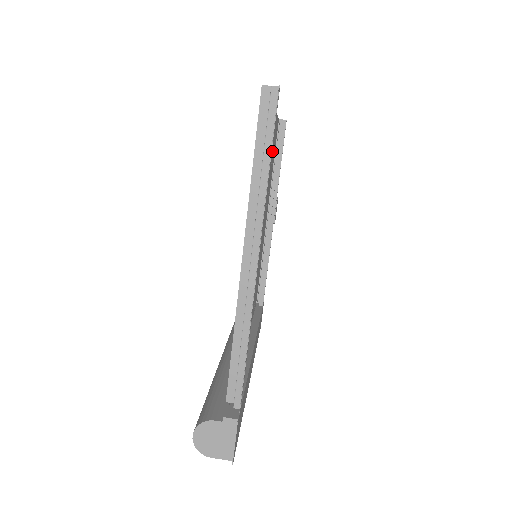
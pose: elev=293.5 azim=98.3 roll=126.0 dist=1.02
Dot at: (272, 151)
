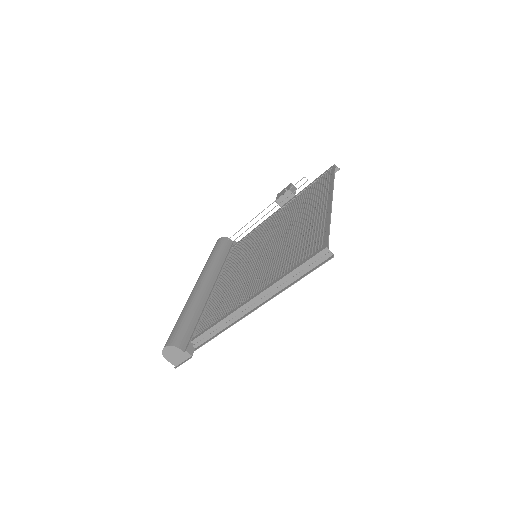
Dot at: (313, 197)
